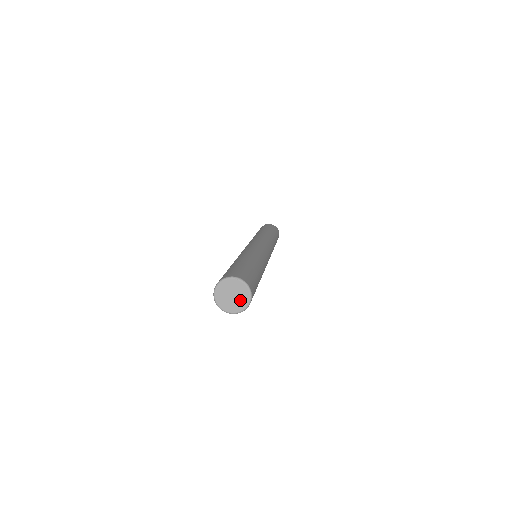
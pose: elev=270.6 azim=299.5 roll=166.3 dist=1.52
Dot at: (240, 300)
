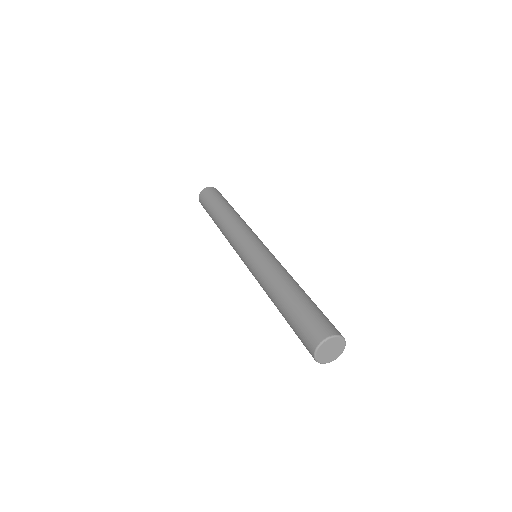
Dot at: (331, 356)
